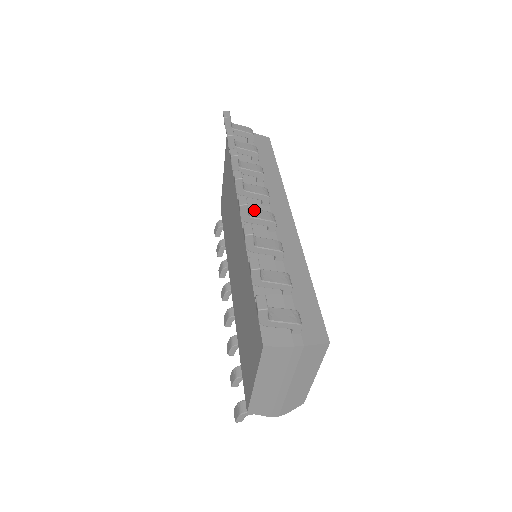
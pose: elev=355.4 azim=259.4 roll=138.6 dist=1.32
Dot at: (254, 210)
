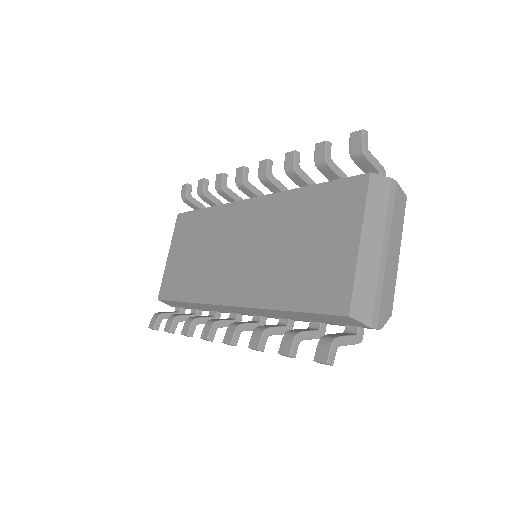
Dot at: occluded
